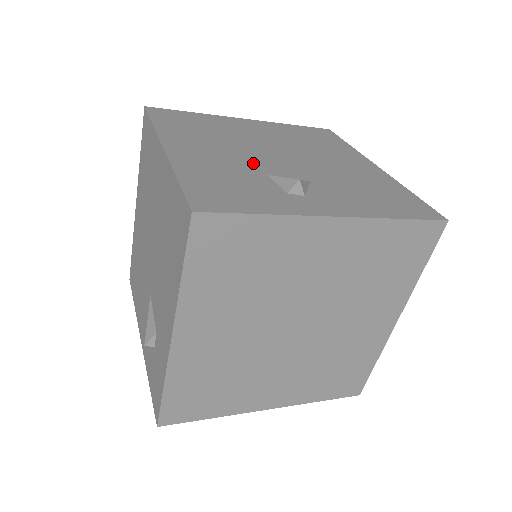
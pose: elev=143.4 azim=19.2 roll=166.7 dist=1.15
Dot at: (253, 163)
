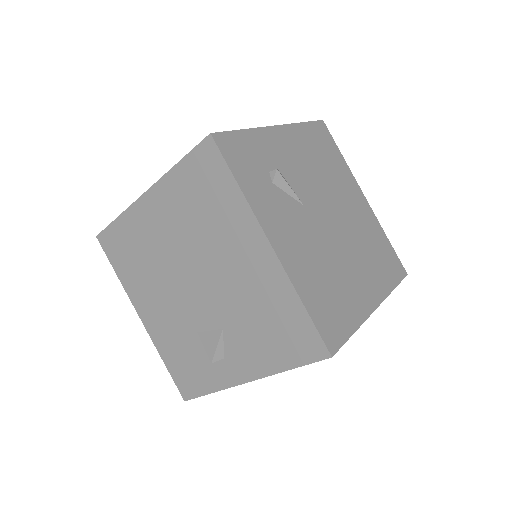
Dot at: (184, 315)
